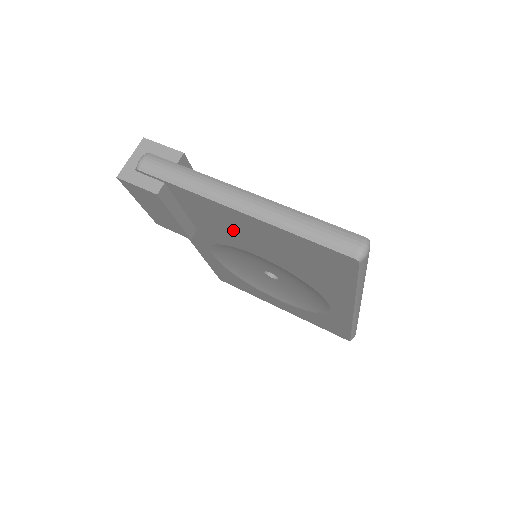
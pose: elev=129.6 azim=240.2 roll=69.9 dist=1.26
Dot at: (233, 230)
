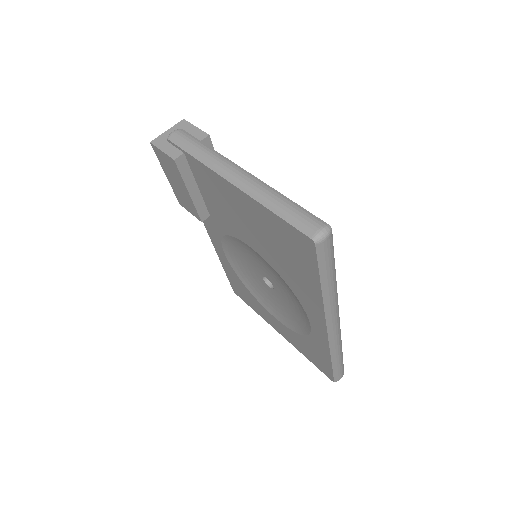
Dot at: (231, 212)
